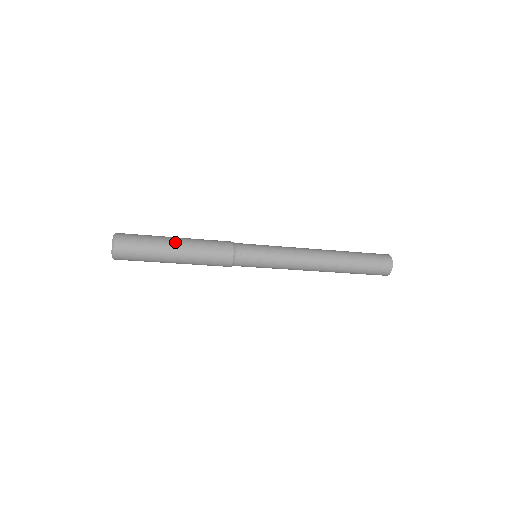
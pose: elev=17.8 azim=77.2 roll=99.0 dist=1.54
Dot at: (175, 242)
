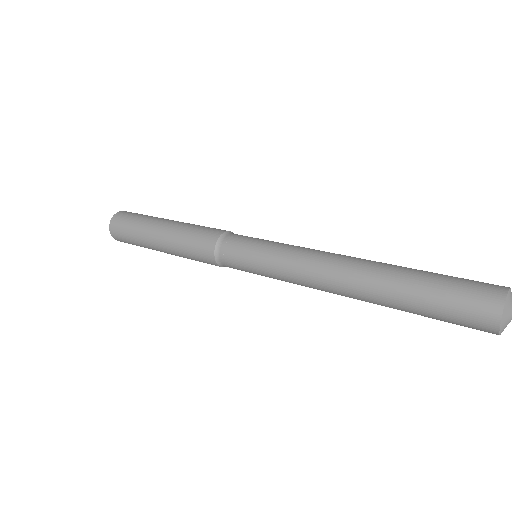
Dot at: (161, 224)
